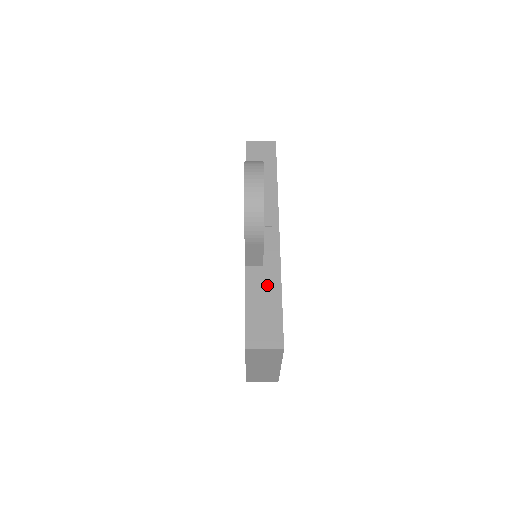
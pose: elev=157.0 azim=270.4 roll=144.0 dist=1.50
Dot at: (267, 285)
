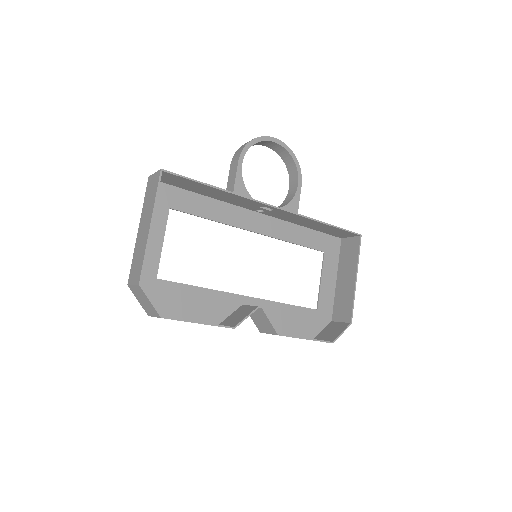
Dot at: (216, 191)
